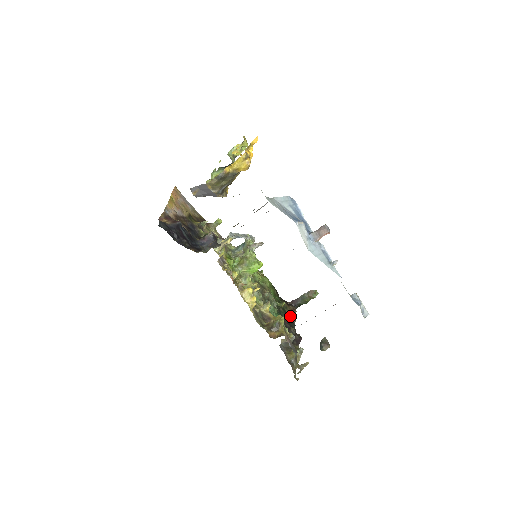
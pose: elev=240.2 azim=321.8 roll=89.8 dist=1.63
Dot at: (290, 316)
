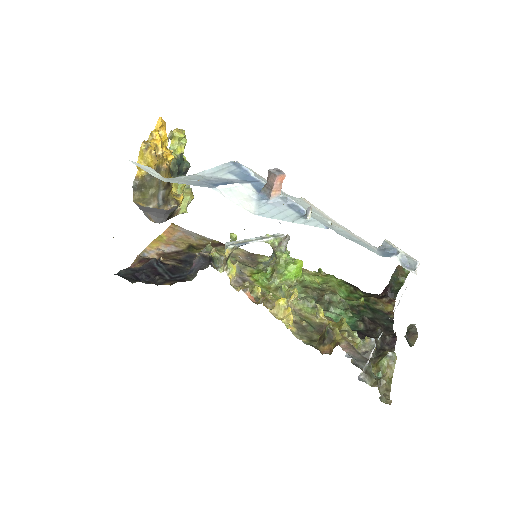
Dot at: (383, 312)
